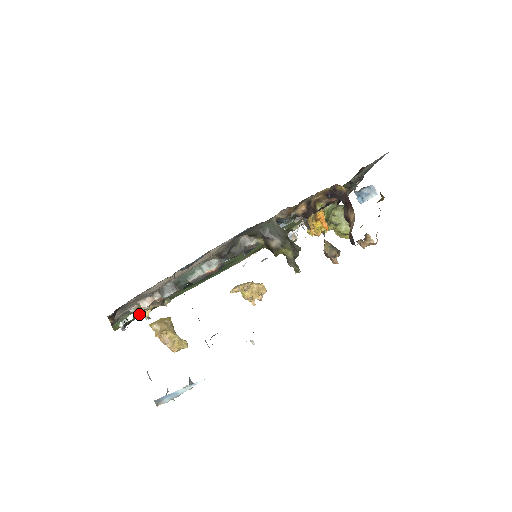
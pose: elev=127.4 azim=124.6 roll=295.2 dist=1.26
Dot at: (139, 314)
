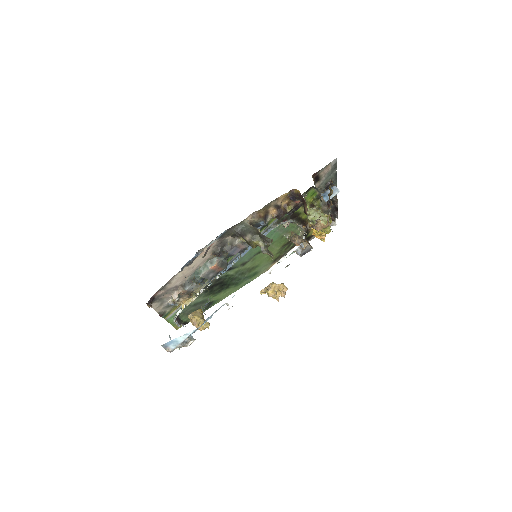
Dot at: occluded
